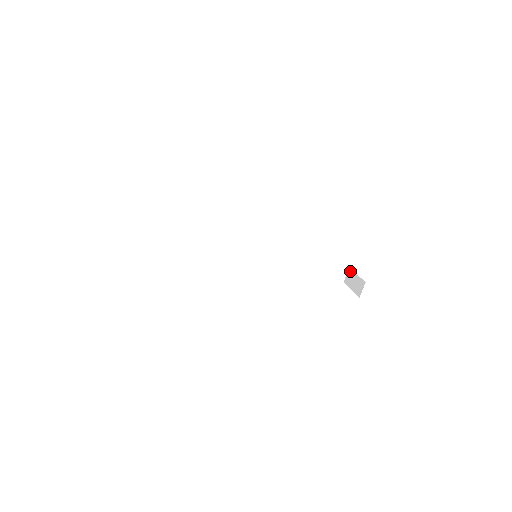
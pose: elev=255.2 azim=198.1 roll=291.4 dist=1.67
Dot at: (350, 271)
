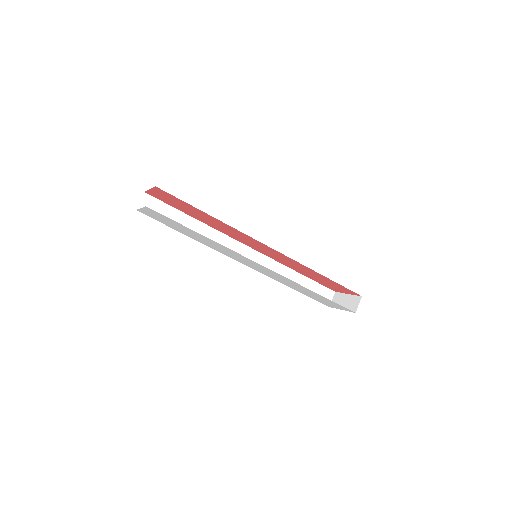
Dot at: (337, 294)
